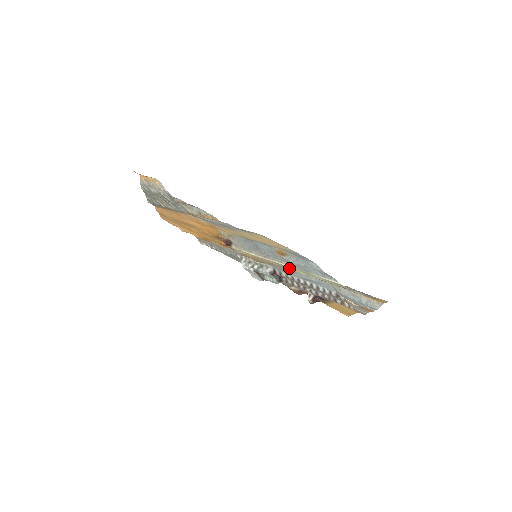
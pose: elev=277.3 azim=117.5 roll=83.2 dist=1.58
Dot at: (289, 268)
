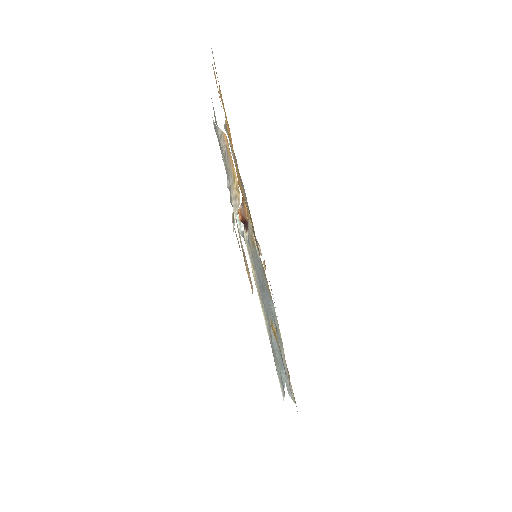
Dot at: (266, 326)
